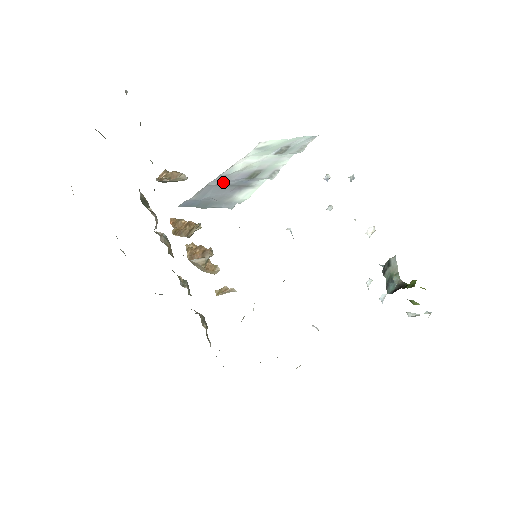
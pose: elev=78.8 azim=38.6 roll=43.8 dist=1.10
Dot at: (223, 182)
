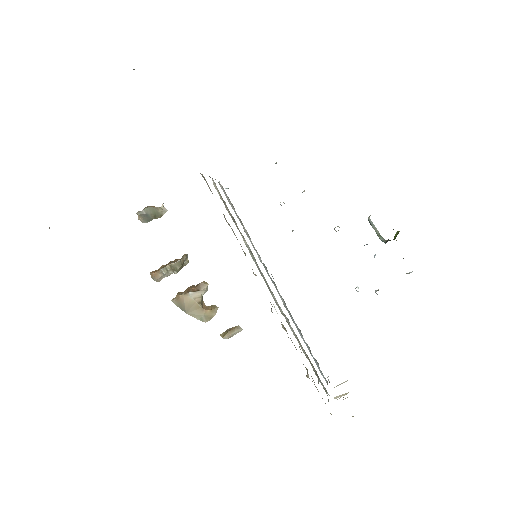
Dot at: occluded
